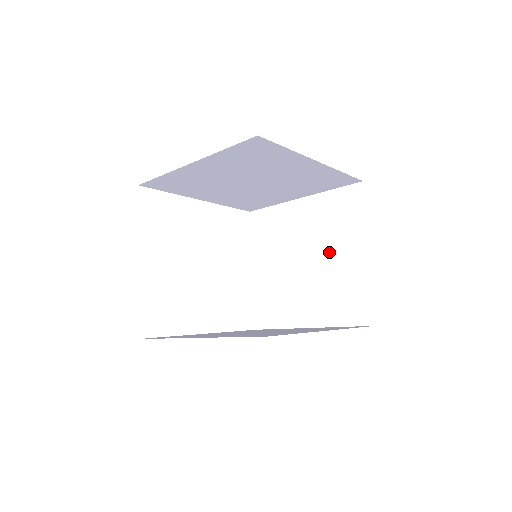
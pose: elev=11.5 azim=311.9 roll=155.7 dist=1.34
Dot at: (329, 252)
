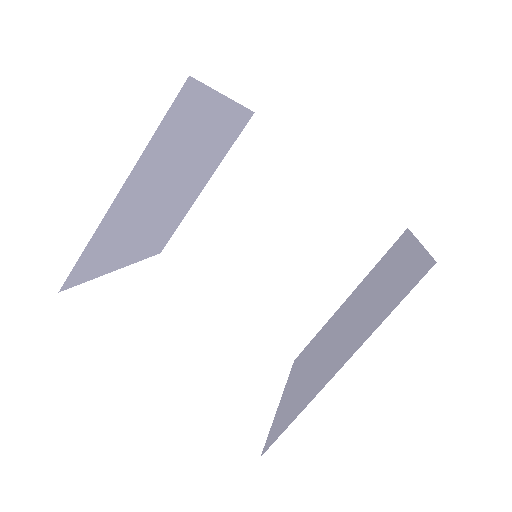
Dot at: (373, 290)
